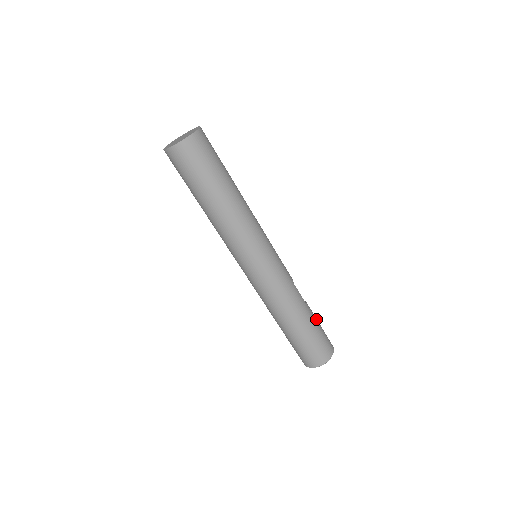
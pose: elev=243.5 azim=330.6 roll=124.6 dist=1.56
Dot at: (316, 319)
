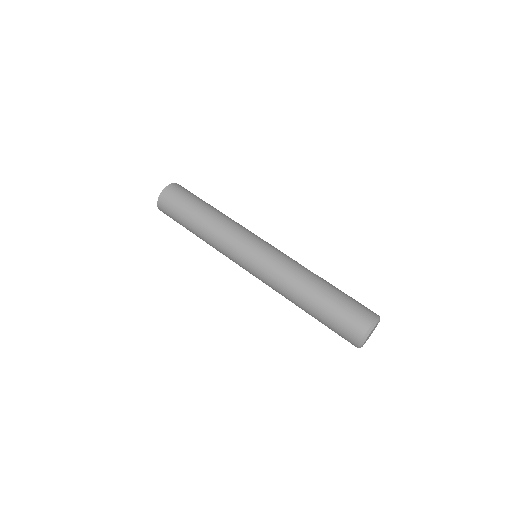
Dot at: (341, 291)
